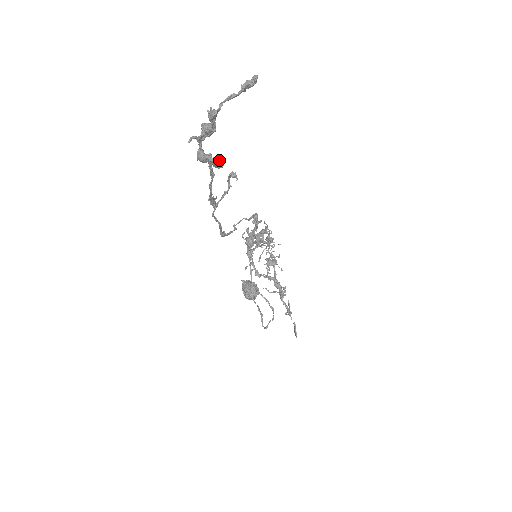
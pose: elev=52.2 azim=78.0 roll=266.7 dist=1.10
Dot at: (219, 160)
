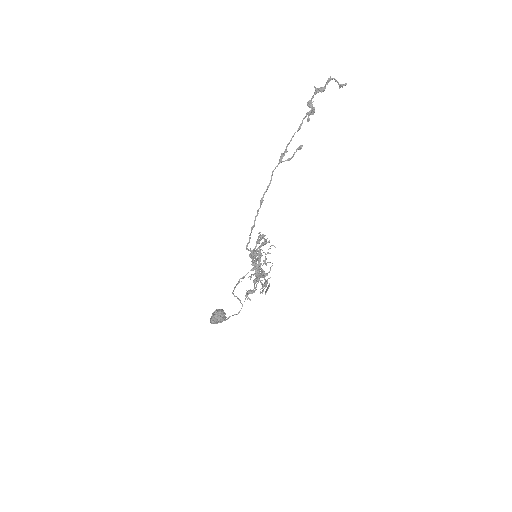
Dot at: (314, 109)
